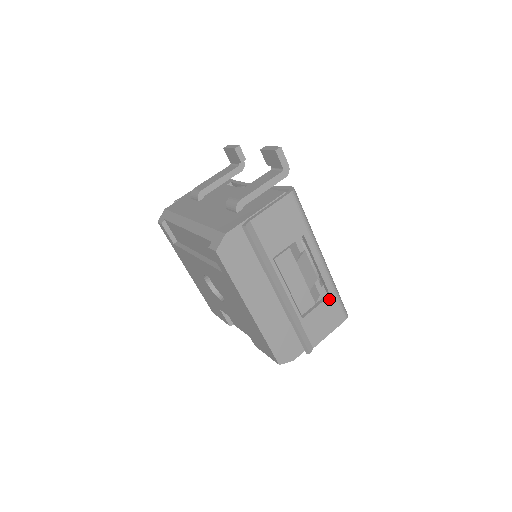
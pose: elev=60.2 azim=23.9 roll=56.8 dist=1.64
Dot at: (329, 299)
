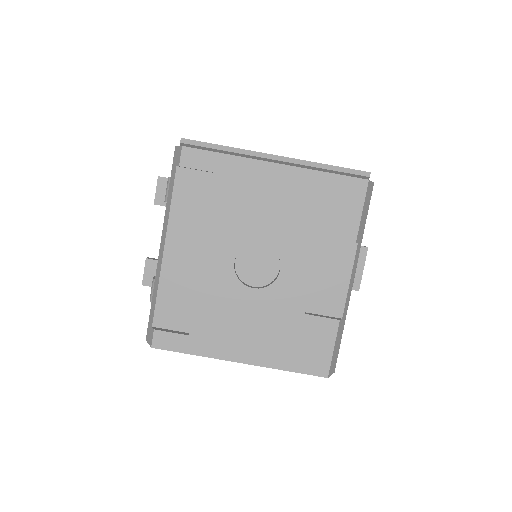
Dot at: occluded
